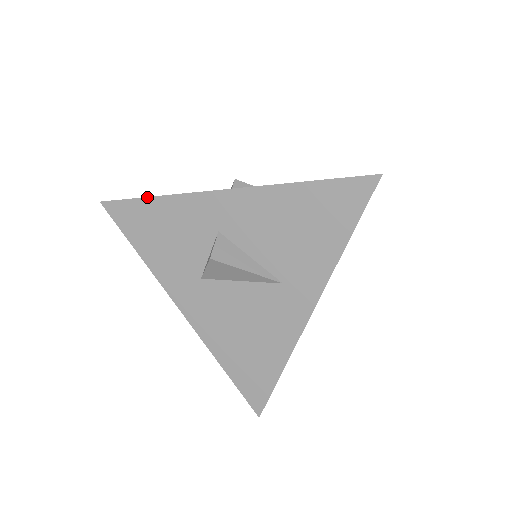
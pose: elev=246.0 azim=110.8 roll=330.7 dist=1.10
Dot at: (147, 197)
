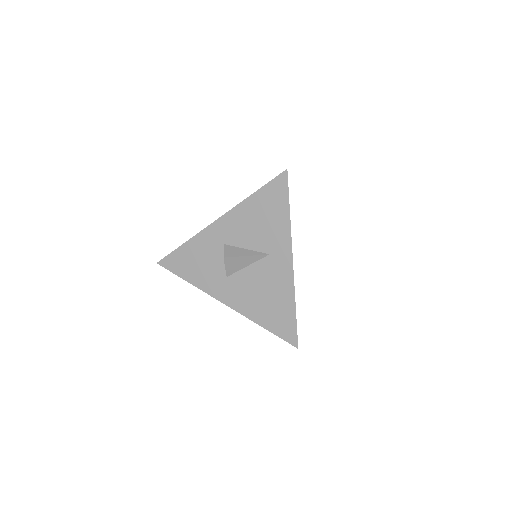
Dot at: (180, 246)
